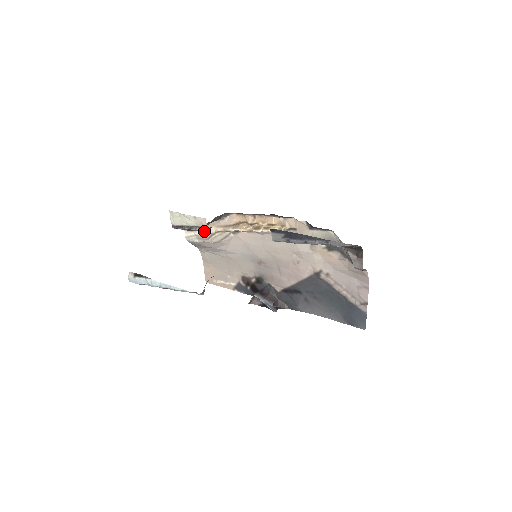
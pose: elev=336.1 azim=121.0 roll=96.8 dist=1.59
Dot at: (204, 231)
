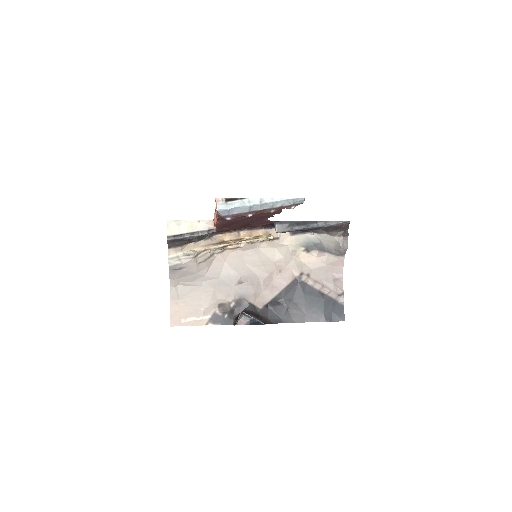
Dot at: (189, 251)
